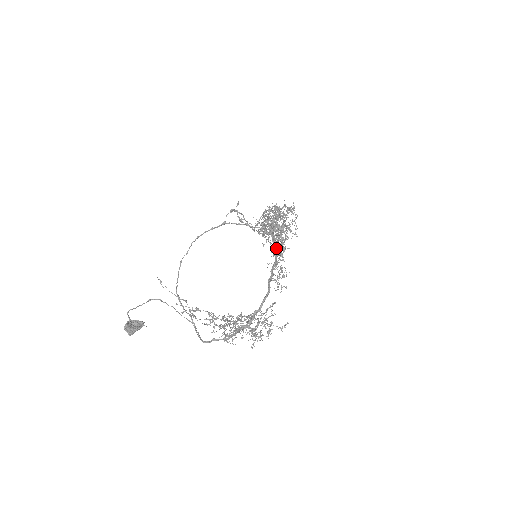
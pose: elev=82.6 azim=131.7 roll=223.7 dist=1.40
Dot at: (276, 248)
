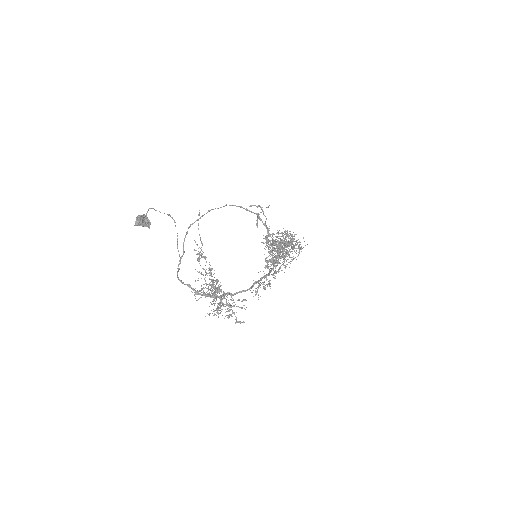
Dot at: occluded
